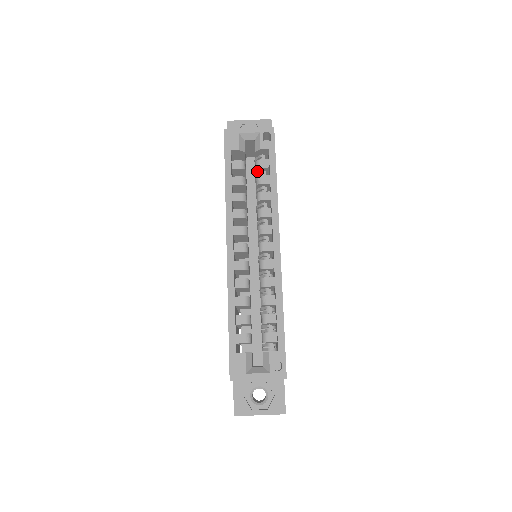
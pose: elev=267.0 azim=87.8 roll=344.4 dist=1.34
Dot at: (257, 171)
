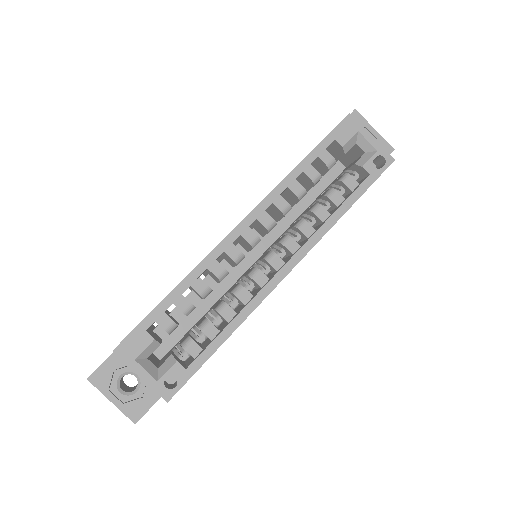
Dot at: (338, 183)
